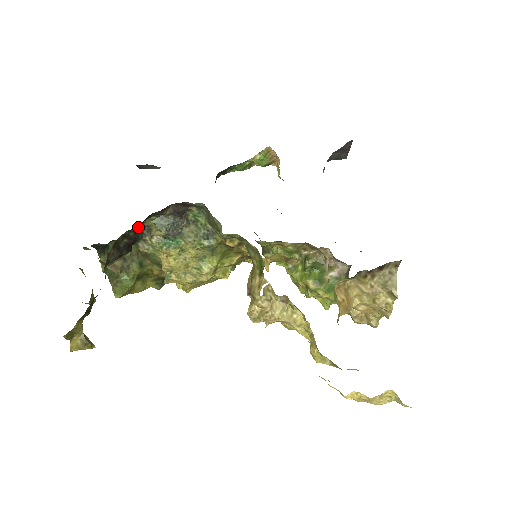
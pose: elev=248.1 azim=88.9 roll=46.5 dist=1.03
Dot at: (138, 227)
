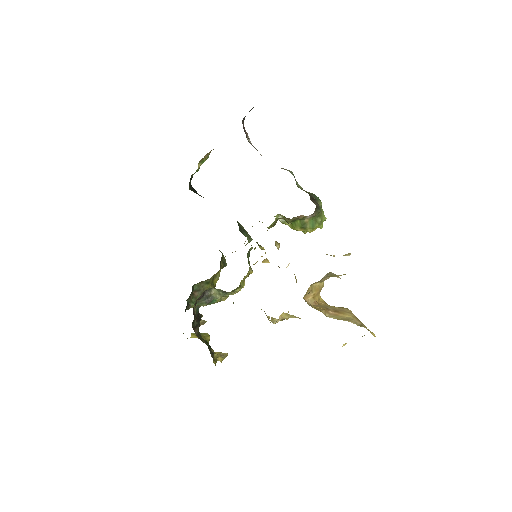
Dot at: (194, 315)
